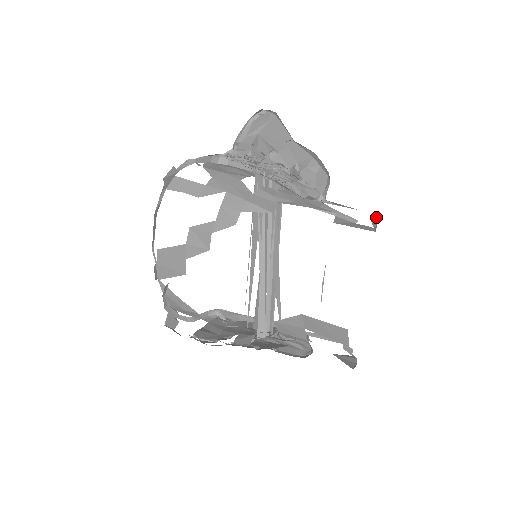
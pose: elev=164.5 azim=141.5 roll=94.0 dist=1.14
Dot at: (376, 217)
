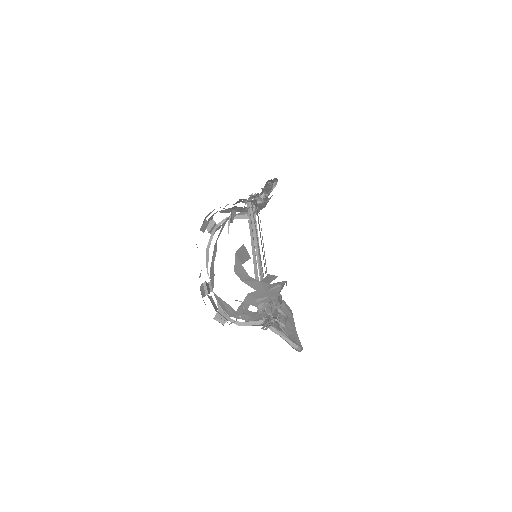
Dot at: occluded
